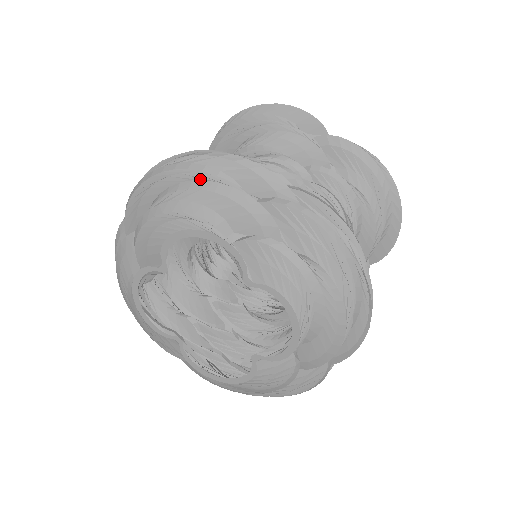
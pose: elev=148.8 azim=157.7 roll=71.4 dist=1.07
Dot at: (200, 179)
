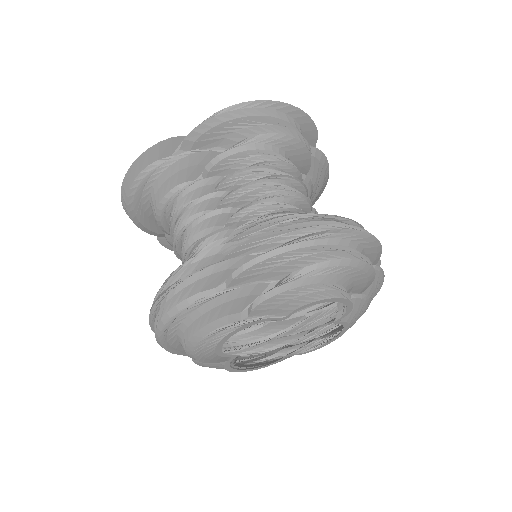
Dot at: (358, 259)
